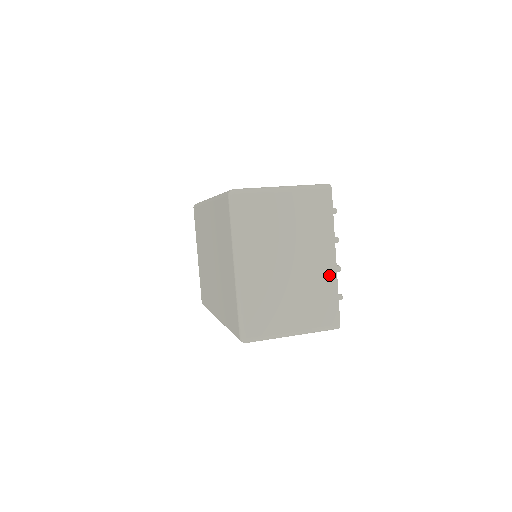
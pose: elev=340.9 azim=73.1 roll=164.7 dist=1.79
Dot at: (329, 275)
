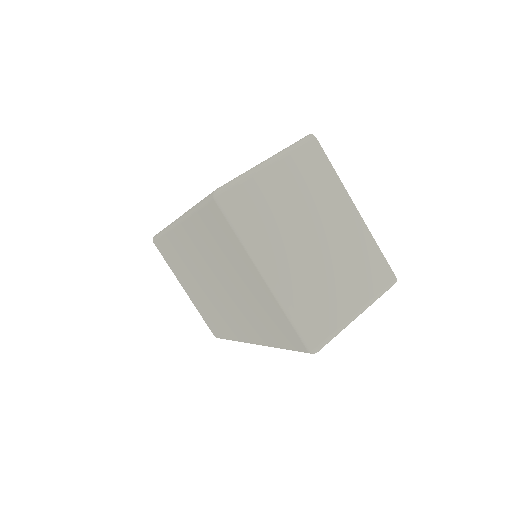
Dot at: (360, 232)
